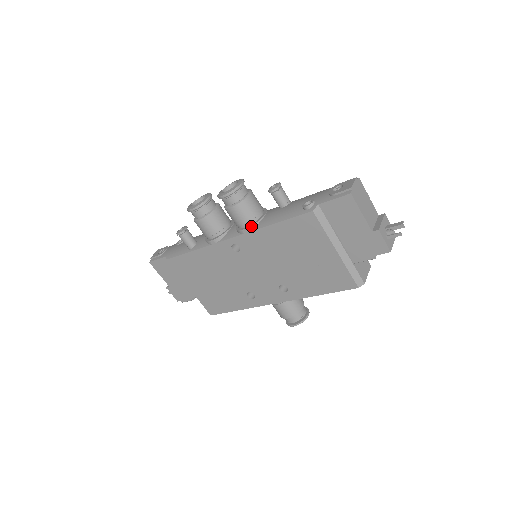
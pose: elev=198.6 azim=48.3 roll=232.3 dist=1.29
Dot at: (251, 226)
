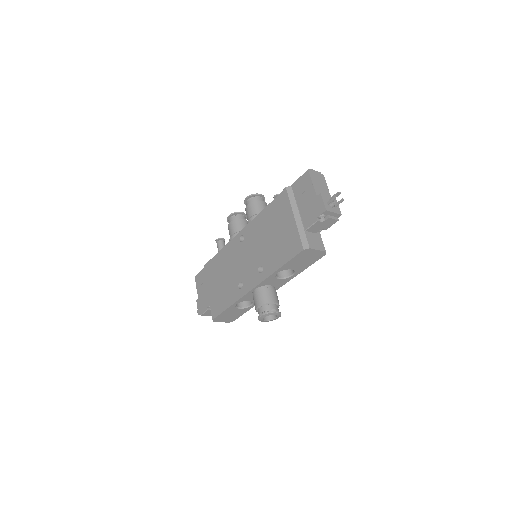
Dot at: (254, 216)
